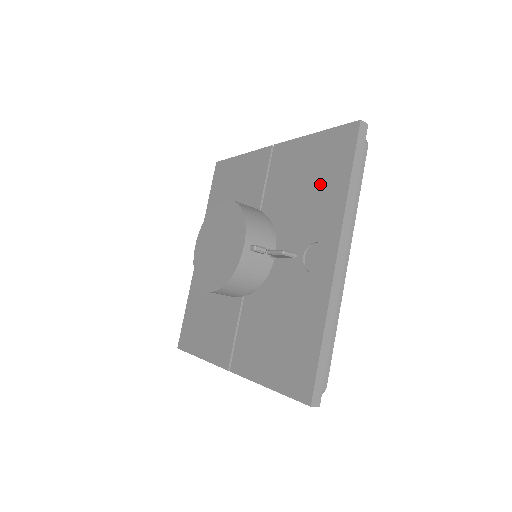
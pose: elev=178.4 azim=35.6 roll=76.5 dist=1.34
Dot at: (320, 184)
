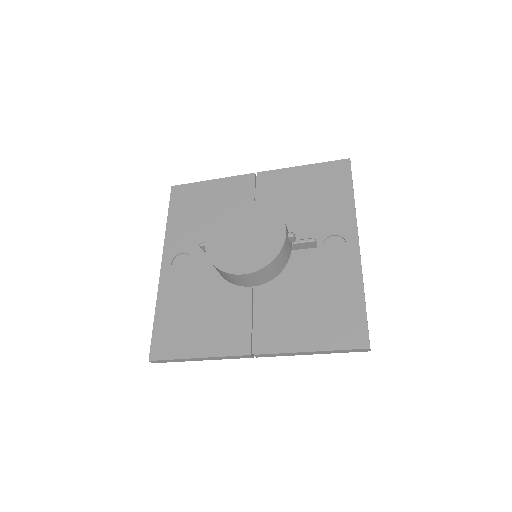
Dot at: (324, 197)
